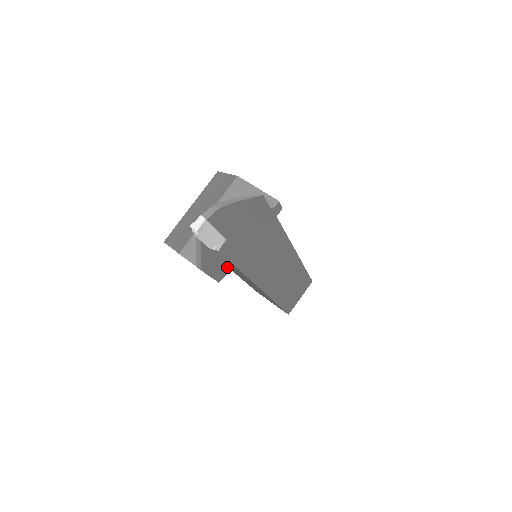
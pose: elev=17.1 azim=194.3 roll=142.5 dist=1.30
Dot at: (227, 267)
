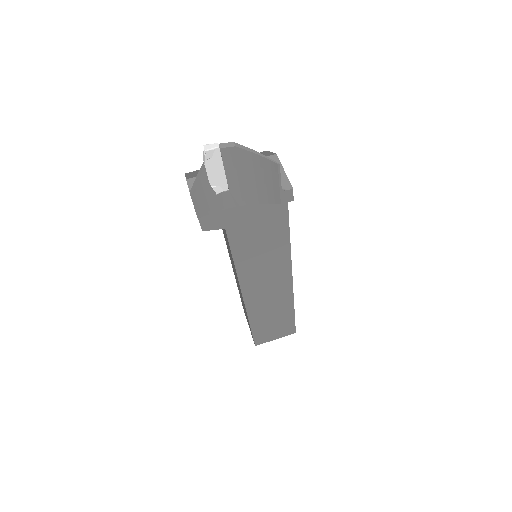
Dot at: (218, 223)
